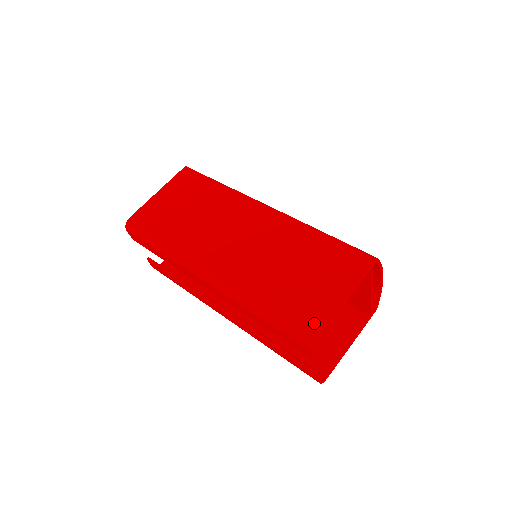
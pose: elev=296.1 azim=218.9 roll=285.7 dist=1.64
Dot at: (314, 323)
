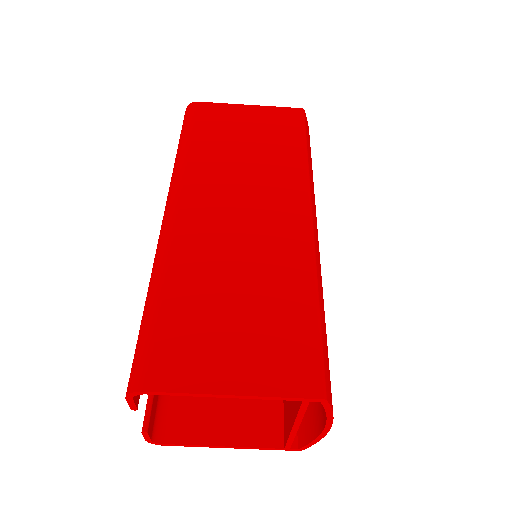
Dot at: (163, 374)
